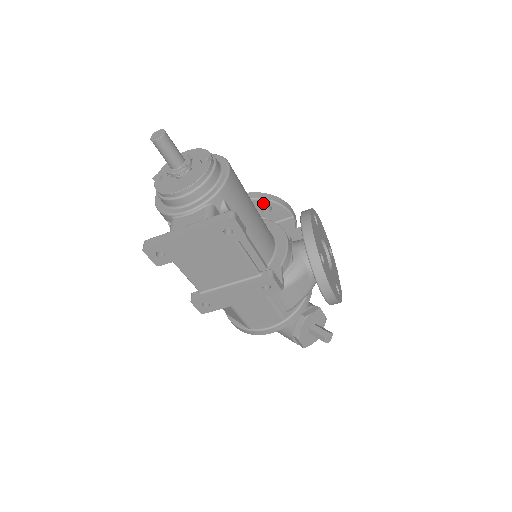
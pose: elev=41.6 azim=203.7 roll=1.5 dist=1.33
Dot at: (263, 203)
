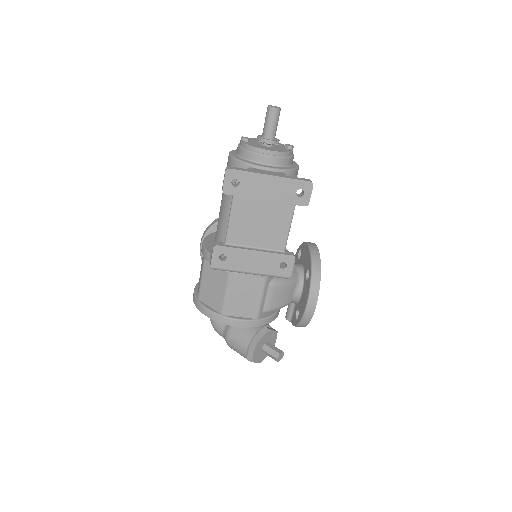
Dot at: occluded
